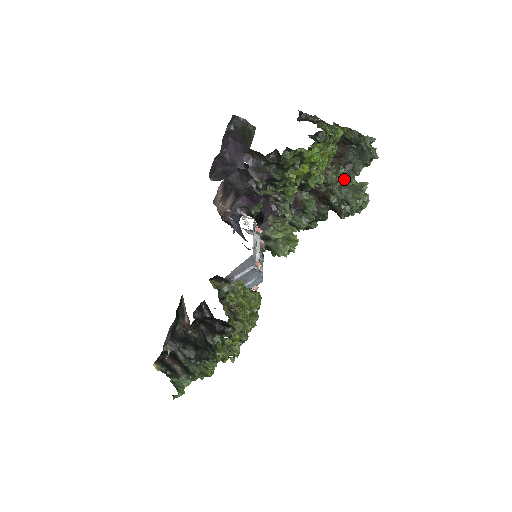
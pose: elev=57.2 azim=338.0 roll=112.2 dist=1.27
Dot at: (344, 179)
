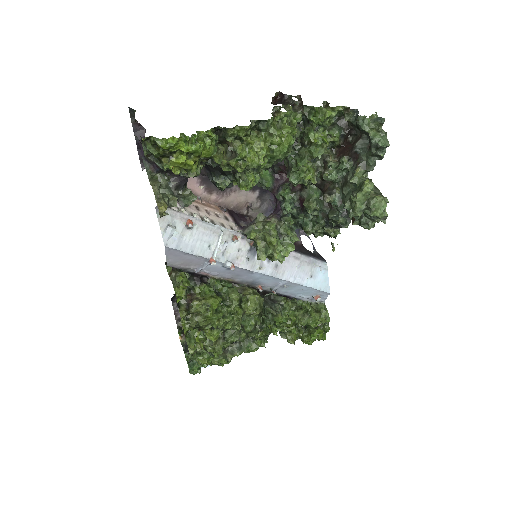
Dot at: (347, 175)
